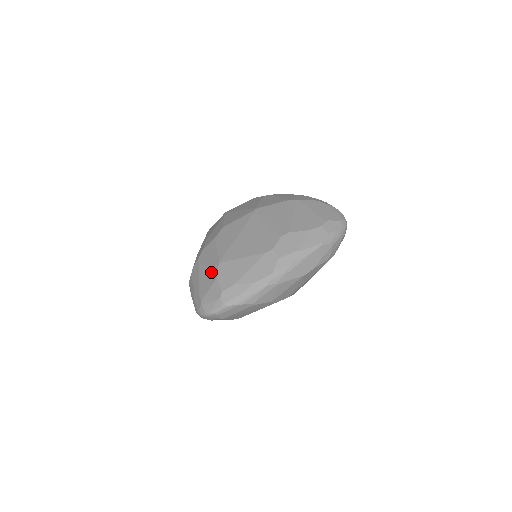
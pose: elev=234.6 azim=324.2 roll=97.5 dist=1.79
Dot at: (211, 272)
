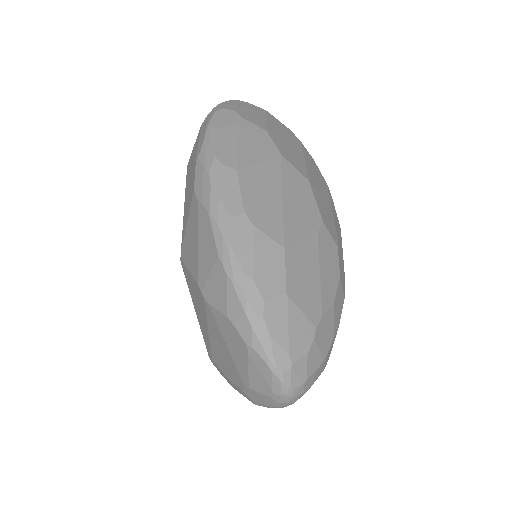
Dot at: occluded
